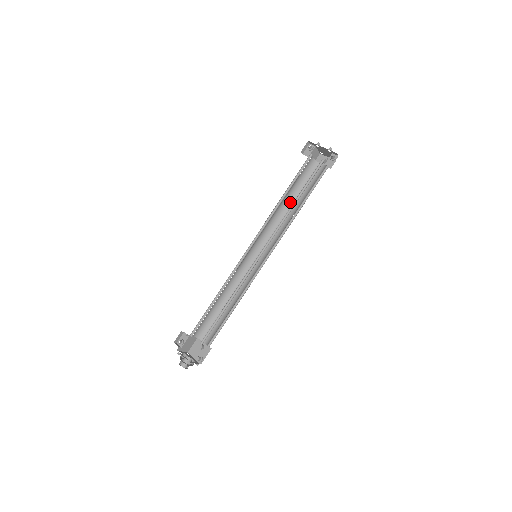
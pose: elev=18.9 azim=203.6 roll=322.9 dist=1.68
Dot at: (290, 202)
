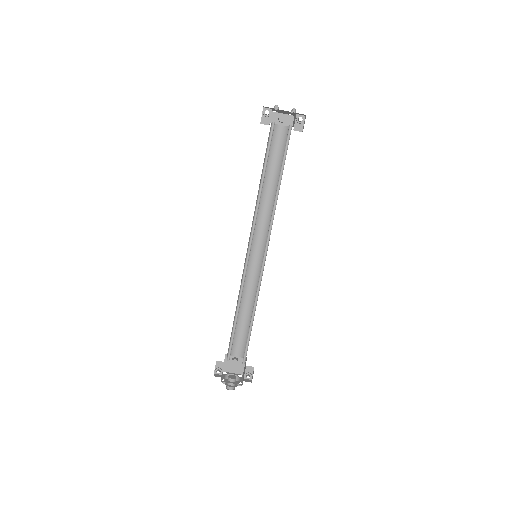
Dot at: occluded
